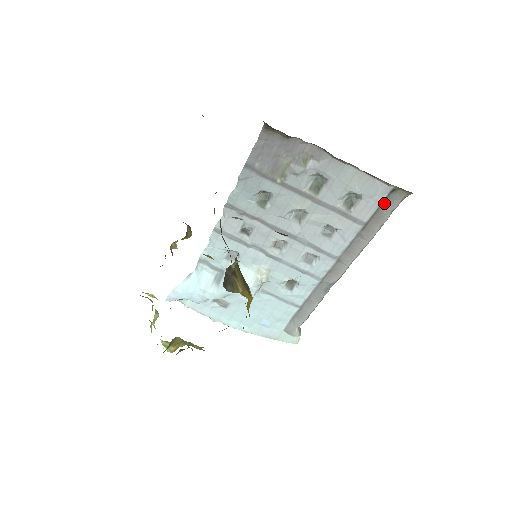
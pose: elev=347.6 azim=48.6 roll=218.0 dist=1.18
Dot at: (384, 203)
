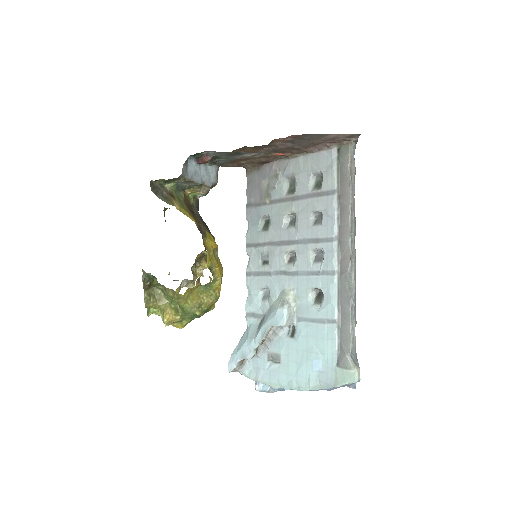
Dot at: (340, 165)
